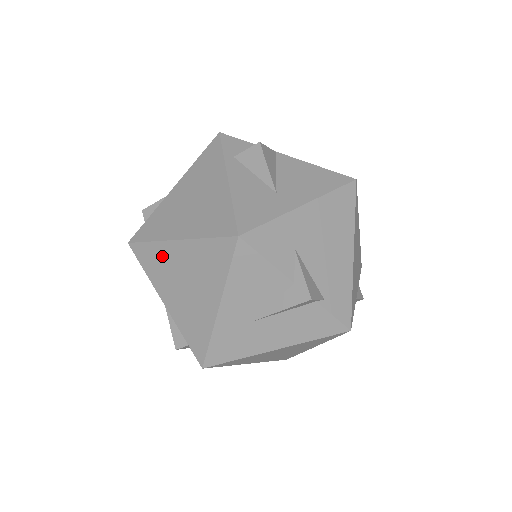
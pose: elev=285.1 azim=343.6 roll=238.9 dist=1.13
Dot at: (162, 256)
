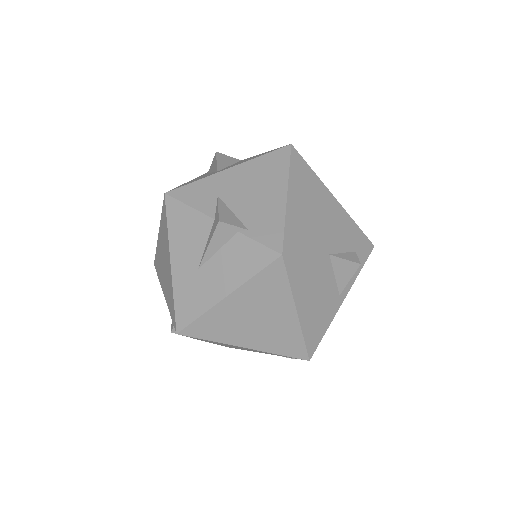
Dot at: (158, 255)
